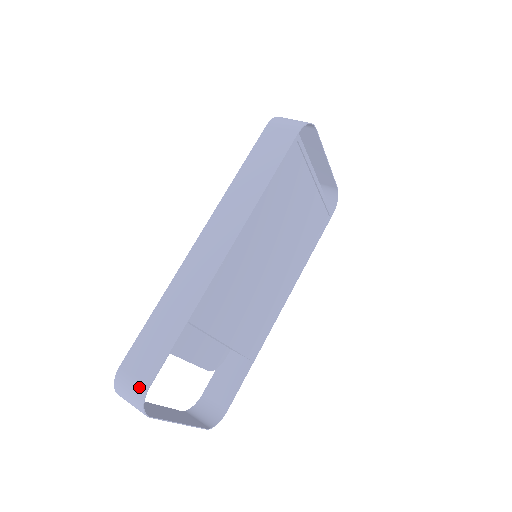
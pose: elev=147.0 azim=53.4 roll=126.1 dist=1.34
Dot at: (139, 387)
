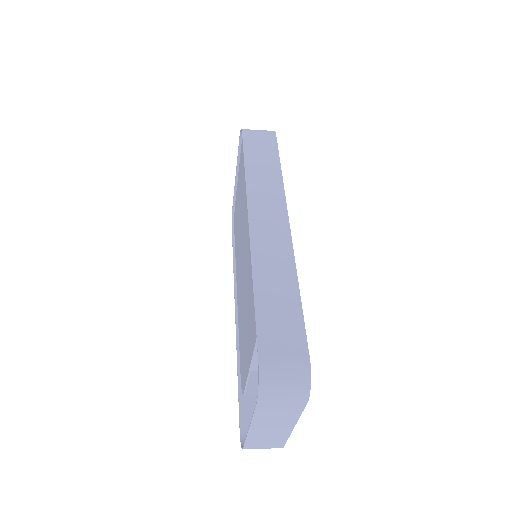
Dot at: (298, 364)
